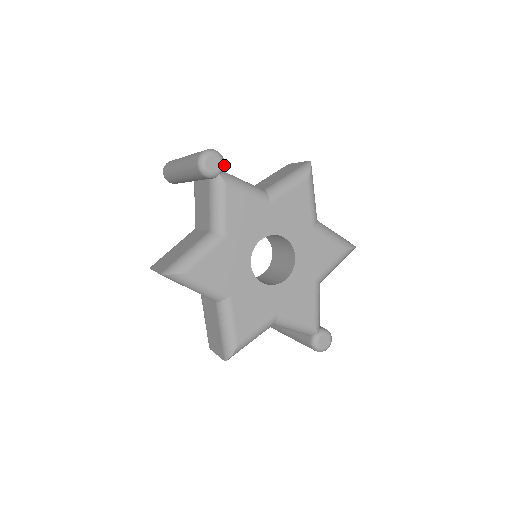
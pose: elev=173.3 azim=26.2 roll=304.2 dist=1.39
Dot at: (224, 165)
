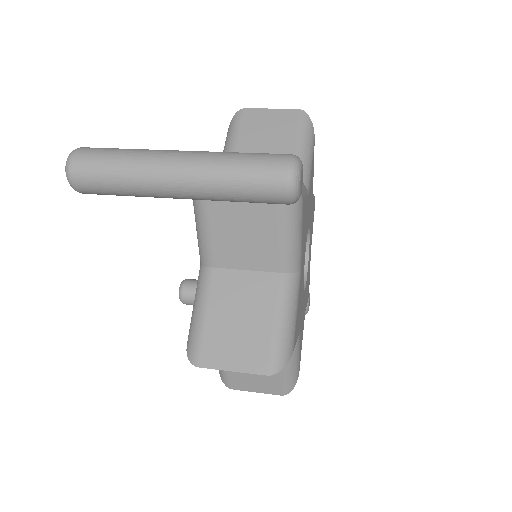
Dot at: occluded
